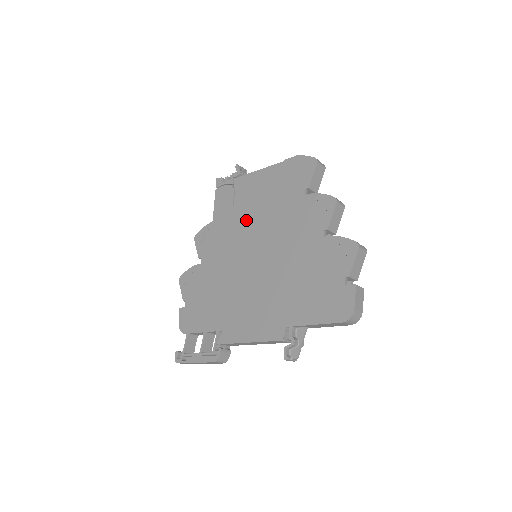
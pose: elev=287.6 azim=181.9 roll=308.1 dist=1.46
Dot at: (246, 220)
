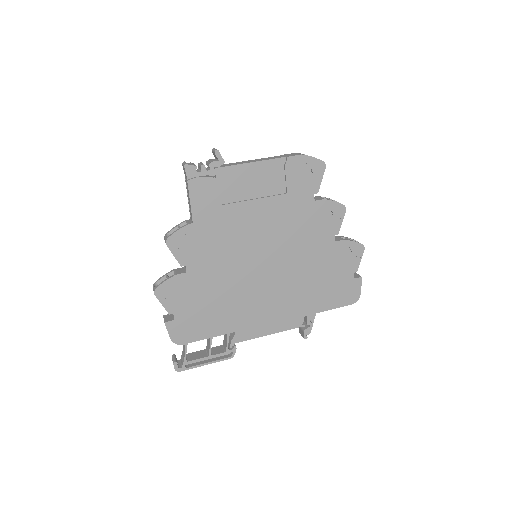
Dot at: (245, 223)
